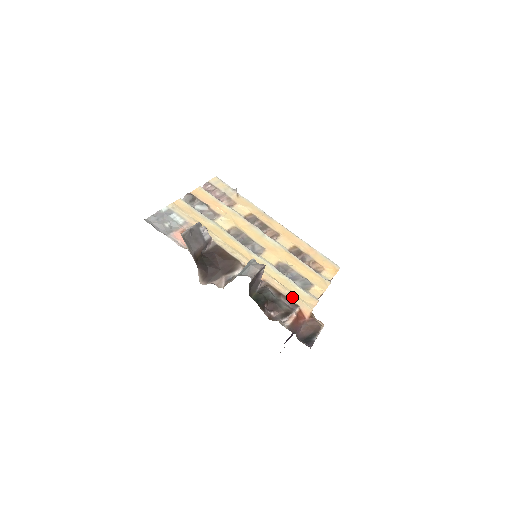
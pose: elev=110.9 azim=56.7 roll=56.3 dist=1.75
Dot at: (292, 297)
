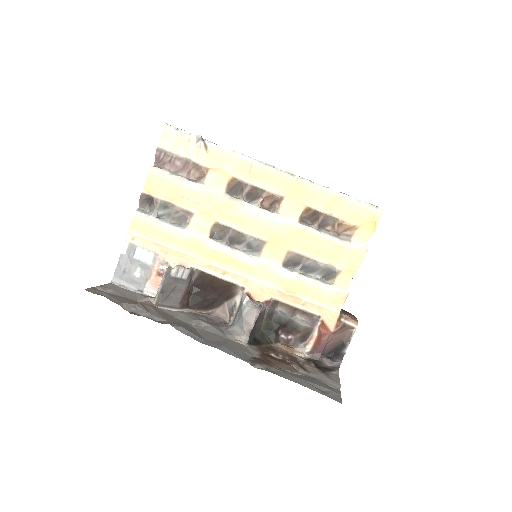
Dot at: (311, 307)
